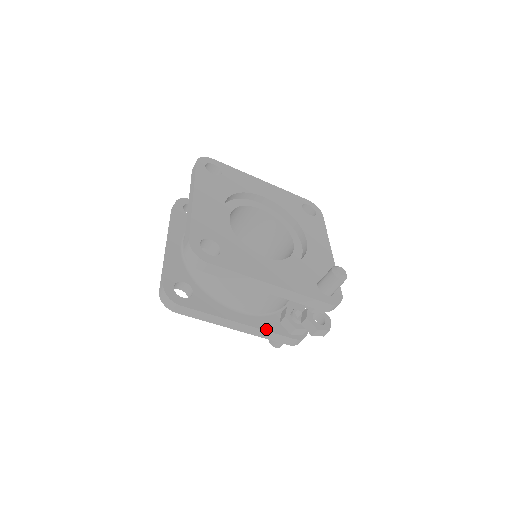
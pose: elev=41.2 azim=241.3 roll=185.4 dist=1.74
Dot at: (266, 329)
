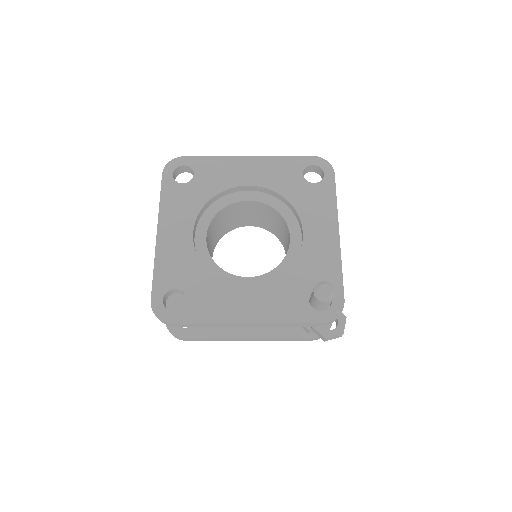
Dot at: (278, 336)
